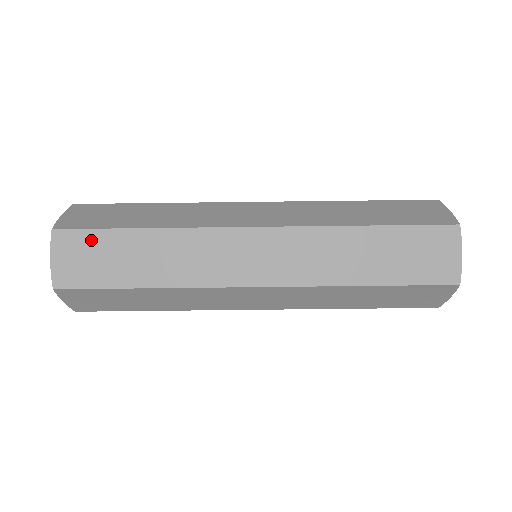
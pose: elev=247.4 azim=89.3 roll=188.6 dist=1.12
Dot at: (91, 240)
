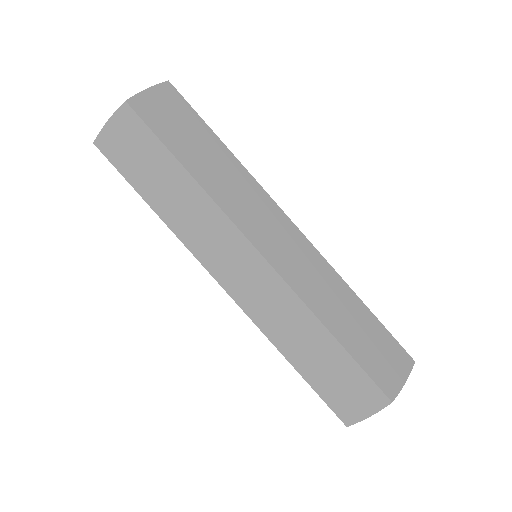
Dot at: (186, 112)
